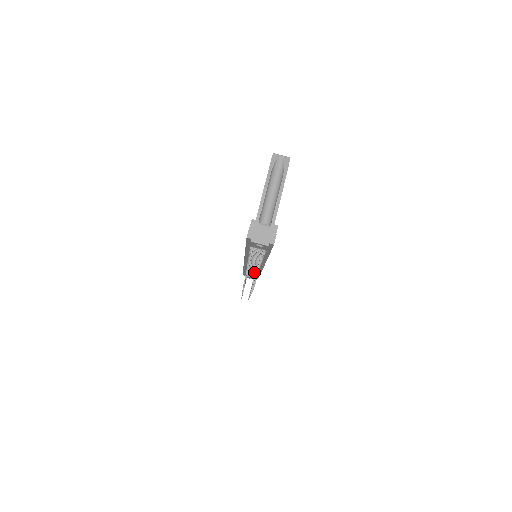
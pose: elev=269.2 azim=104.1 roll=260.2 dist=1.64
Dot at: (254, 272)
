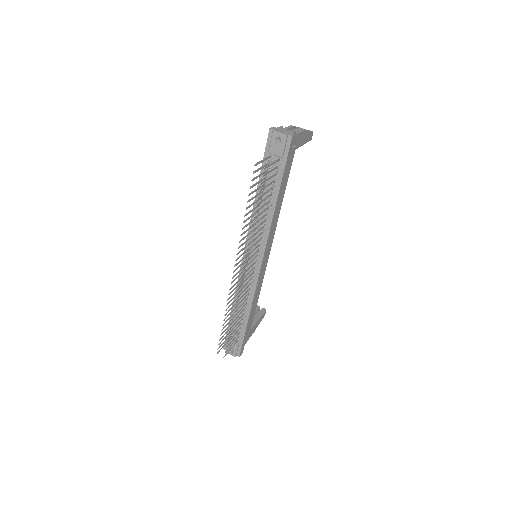
Dot at: occluded
